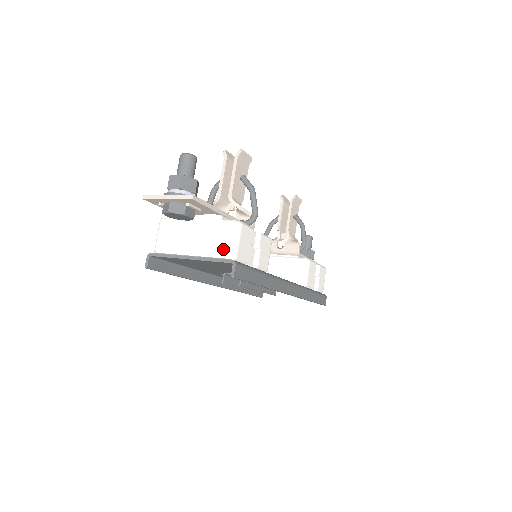
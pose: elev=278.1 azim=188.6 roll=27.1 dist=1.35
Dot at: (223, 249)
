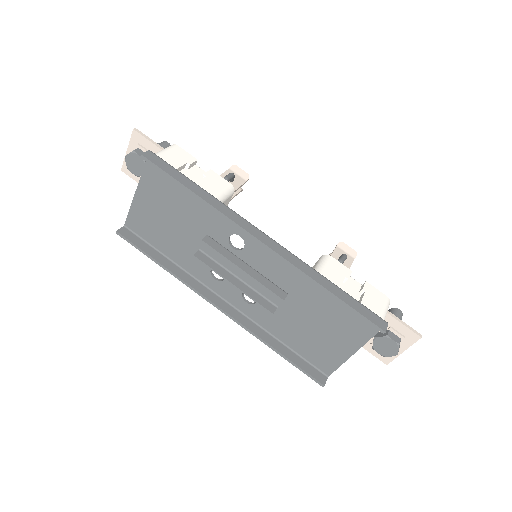
Dot at: occluded
